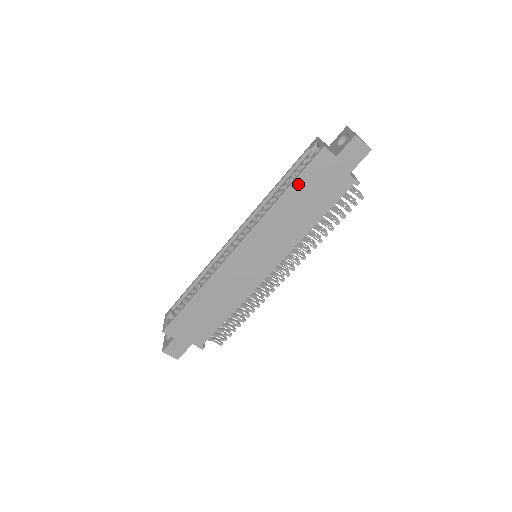
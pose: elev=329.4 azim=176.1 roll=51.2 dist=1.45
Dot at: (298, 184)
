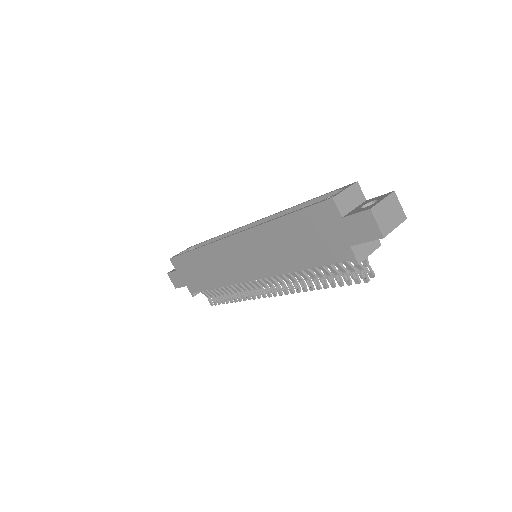
Dot at: (297, 218)
